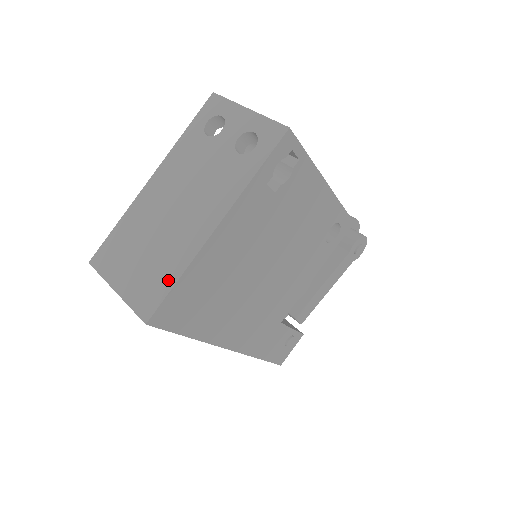
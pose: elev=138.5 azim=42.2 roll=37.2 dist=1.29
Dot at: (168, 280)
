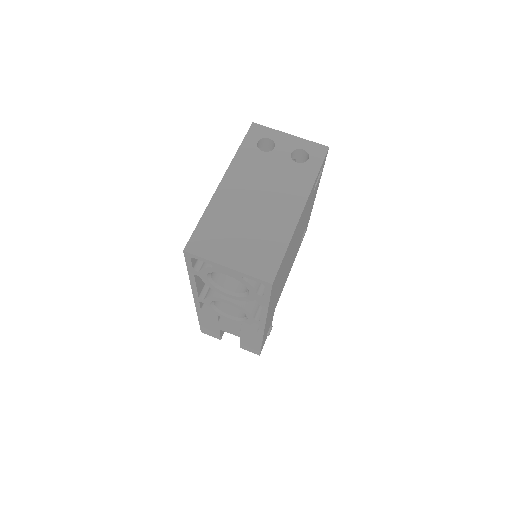
Dot at: (278, 250)
